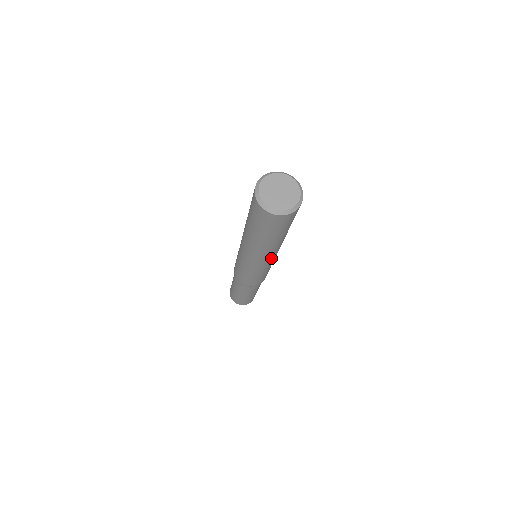
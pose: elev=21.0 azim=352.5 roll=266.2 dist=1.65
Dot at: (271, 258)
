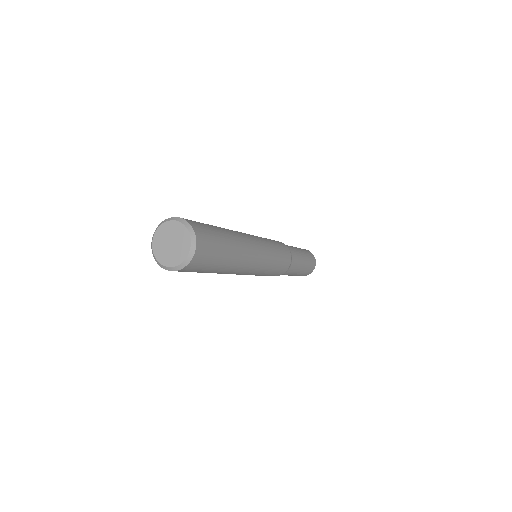
Dot at: (243, 273)
